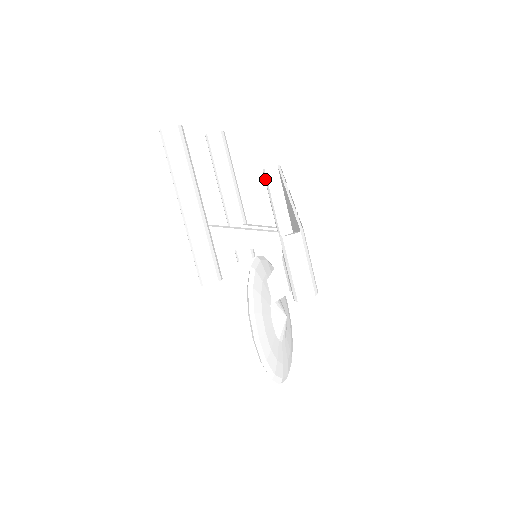
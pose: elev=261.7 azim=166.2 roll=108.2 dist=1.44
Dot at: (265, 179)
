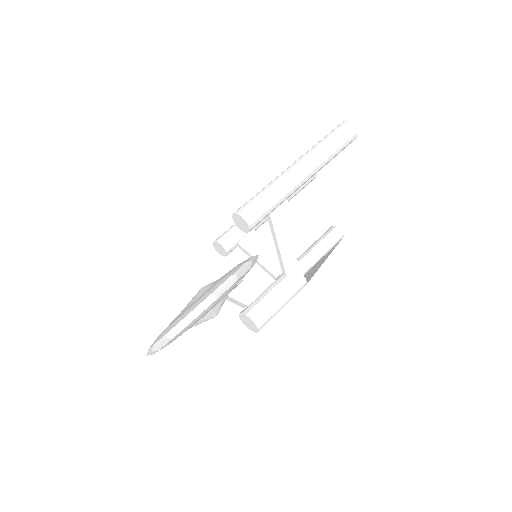
Dot at: (331, 231)
